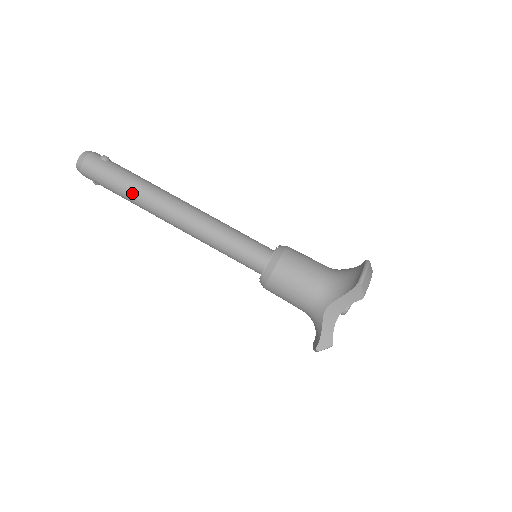
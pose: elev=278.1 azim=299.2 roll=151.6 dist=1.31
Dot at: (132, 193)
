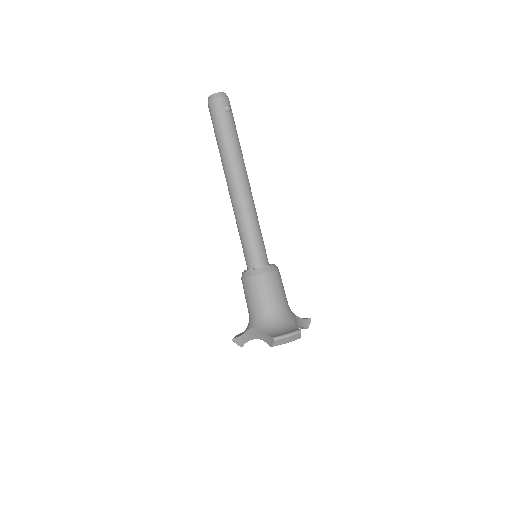
Dot at: (221, 148)
